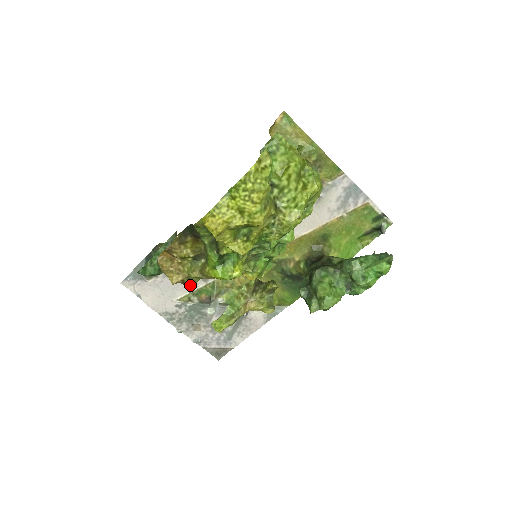
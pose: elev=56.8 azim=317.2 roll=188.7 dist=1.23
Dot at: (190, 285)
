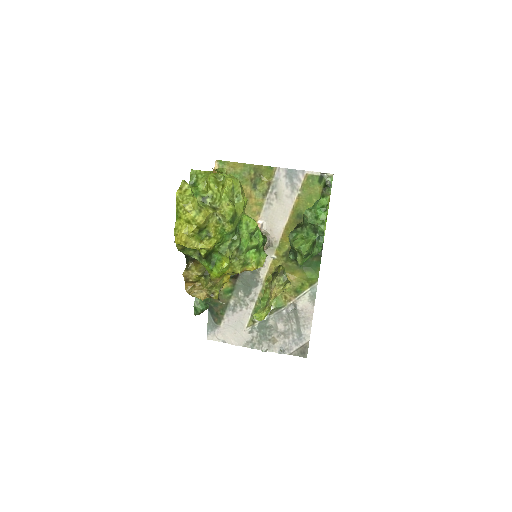
Dot at: (215, 295)
